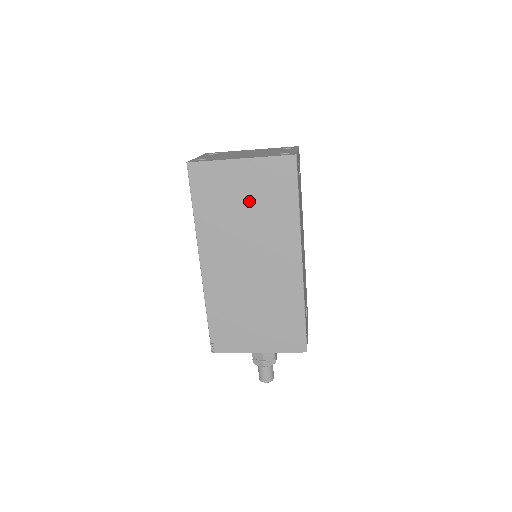
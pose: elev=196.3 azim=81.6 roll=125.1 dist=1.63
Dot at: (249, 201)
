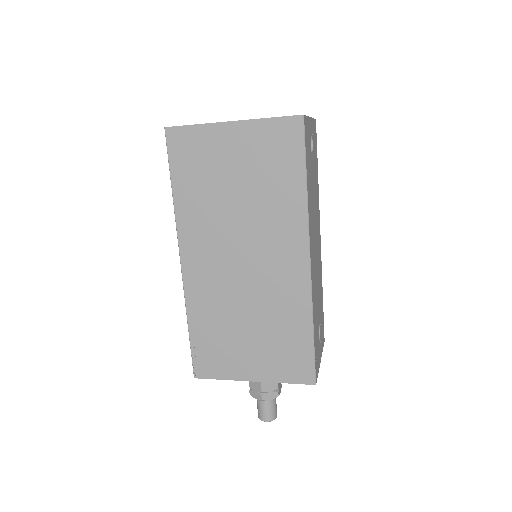
Dot at: (242, 178)
